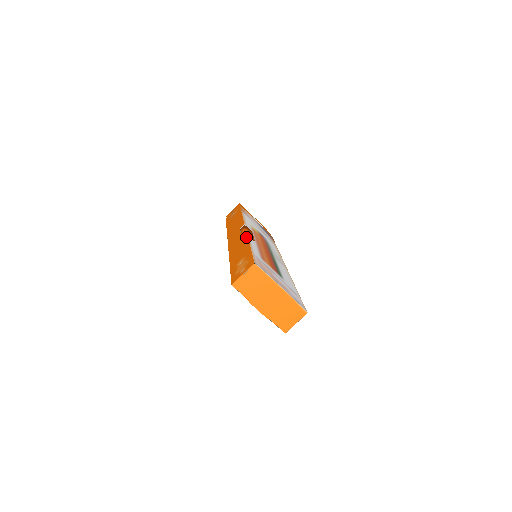
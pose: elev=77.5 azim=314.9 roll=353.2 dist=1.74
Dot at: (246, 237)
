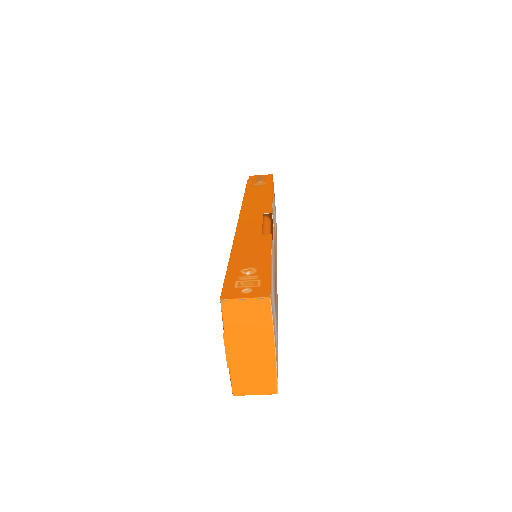
Dot at: (269, 236)
